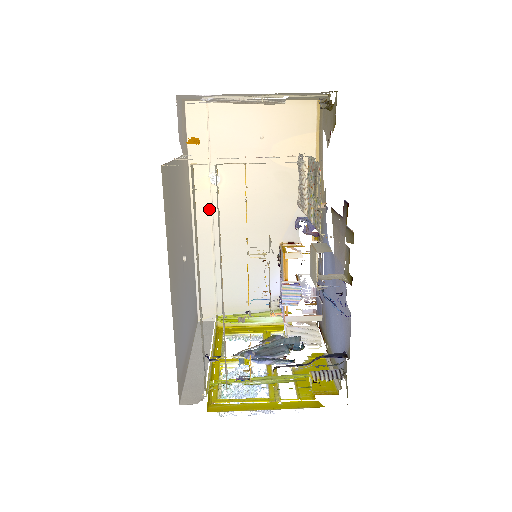
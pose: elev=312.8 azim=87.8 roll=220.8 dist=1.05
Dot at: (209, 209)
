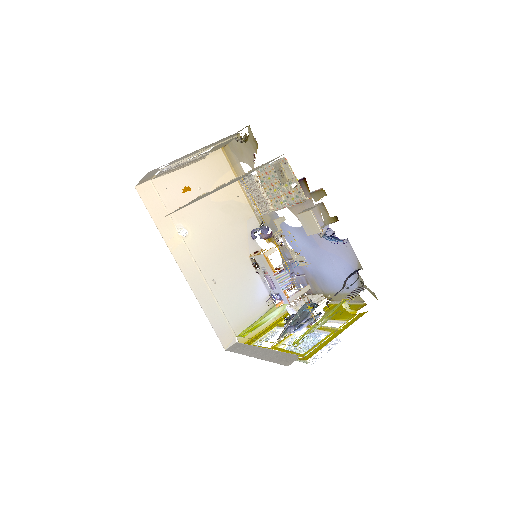
Dot at: (190, 257)
